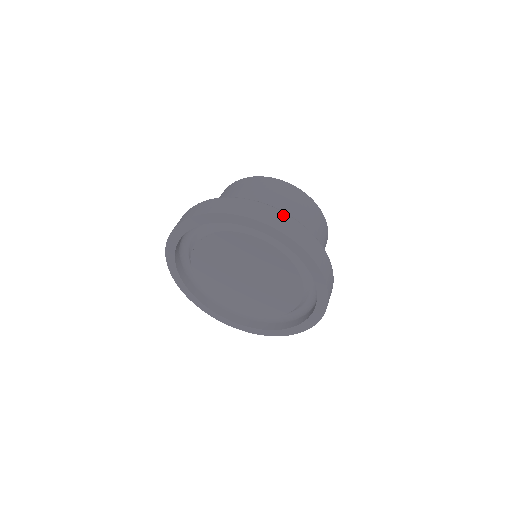
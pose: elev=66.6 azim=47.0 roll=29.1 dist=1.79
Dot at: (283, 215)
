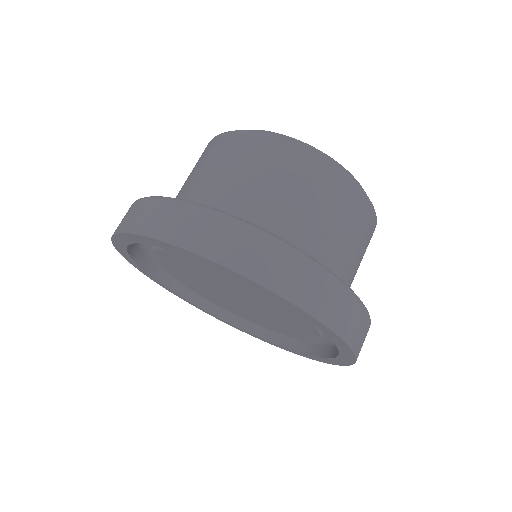
Dot at: occluded
